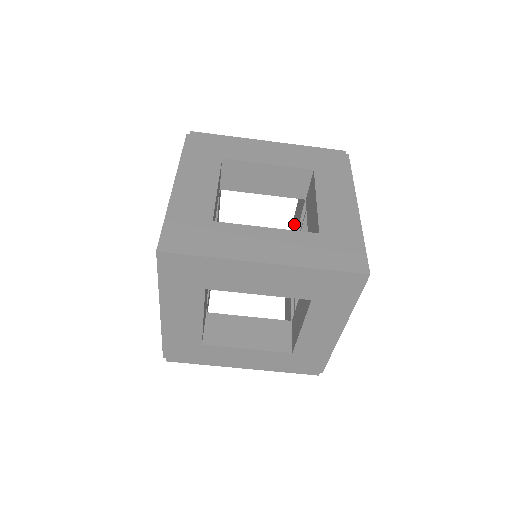
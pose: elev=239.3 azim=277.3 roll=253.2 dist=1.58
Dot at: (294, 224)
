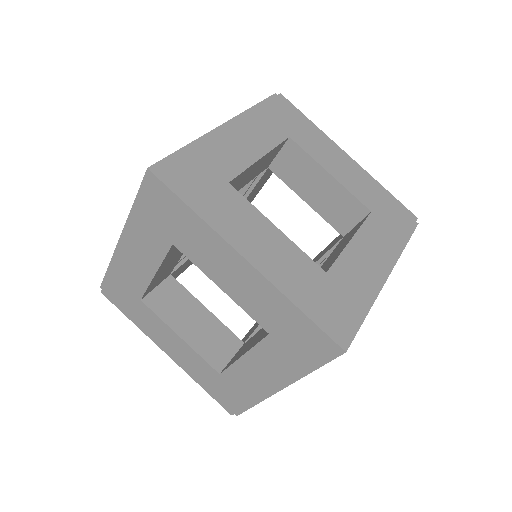
Dot at: (250, 331)
